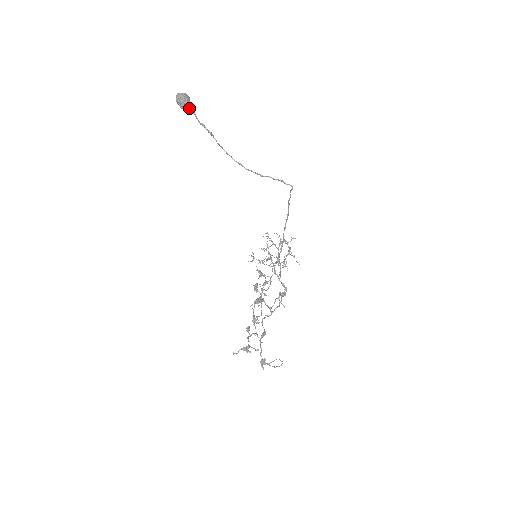
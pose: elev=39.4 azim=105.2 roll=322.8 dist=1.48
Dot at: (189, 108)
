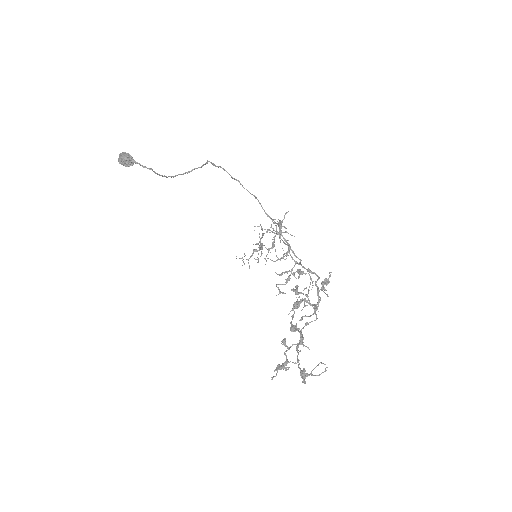
Dot at: (131, 162)
